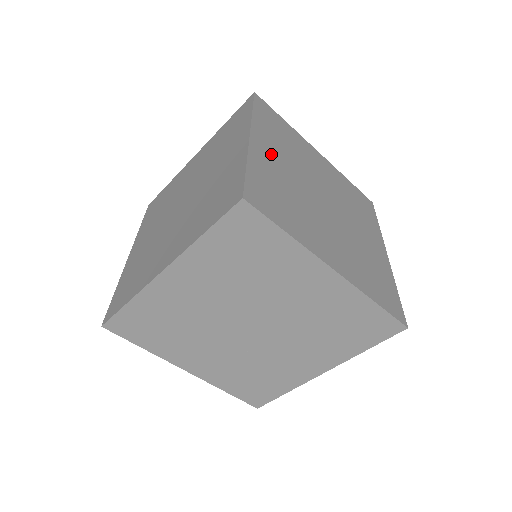
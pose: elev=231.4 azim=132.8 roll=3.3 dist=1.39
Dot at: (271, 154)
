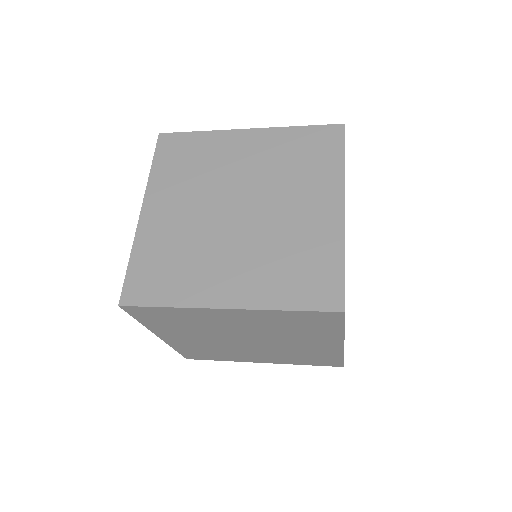
Dot at: (165, 212)
